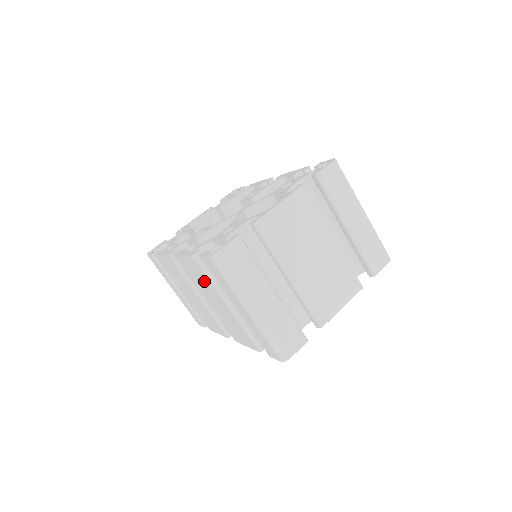
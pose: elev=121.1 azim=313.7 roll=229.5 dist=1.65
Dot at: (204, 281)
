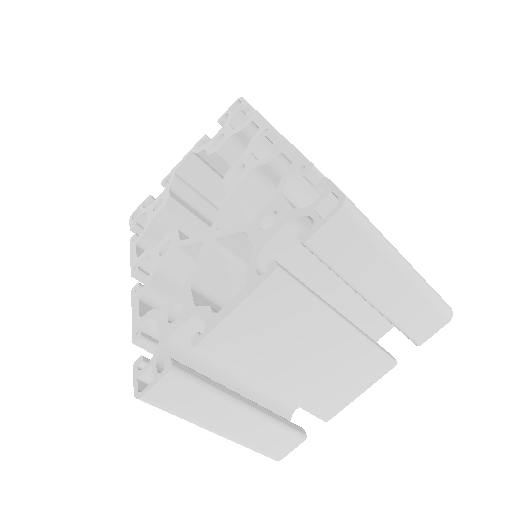
Dot at: occluded
